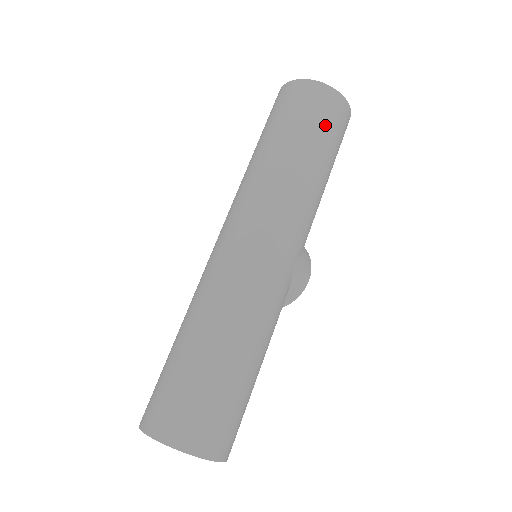
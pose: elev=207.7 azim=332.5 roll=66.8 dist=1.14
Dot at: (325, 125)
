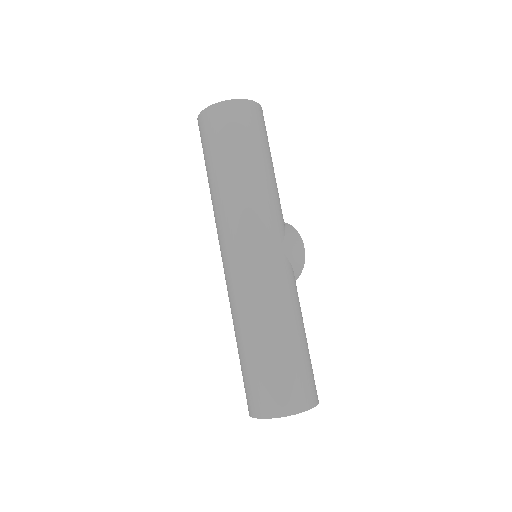
Dot at: (241, 133)
